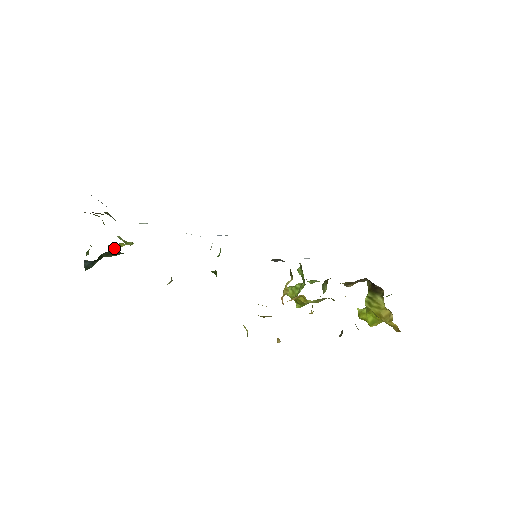
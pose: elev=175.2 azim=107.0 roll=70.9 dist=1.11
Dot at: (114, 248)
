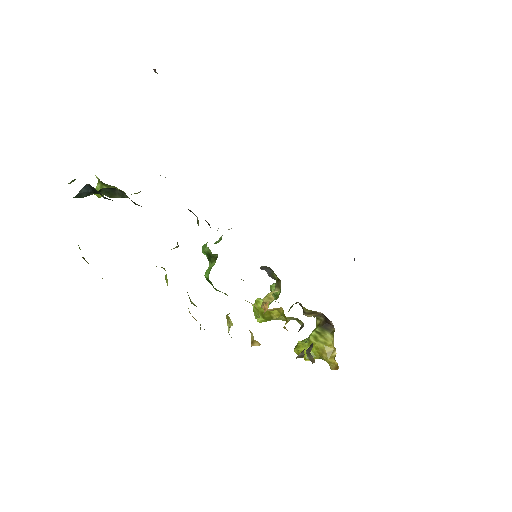
Dot at: occluded
